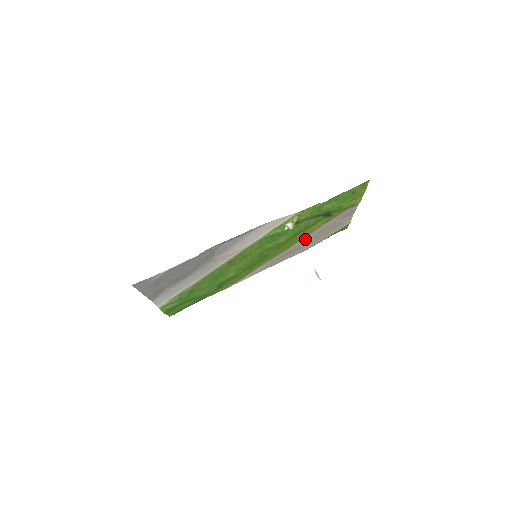
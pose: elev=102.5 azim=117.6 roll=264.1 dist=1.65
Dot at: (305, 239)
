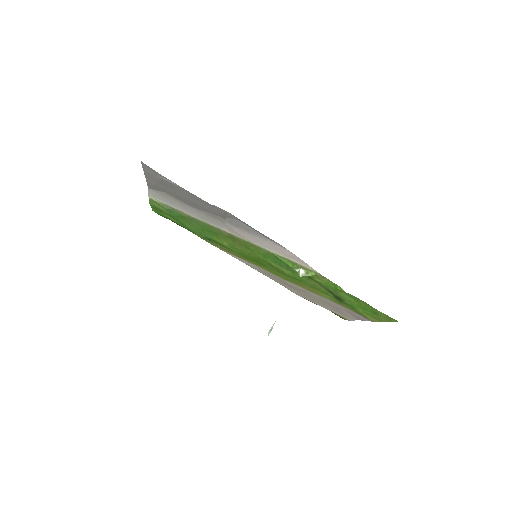
Dot at: (305, 290)
